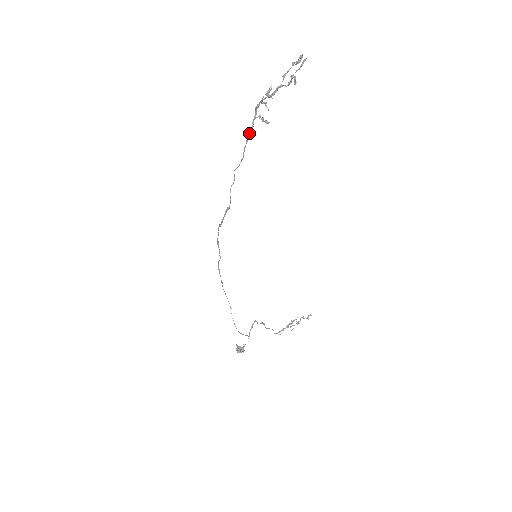
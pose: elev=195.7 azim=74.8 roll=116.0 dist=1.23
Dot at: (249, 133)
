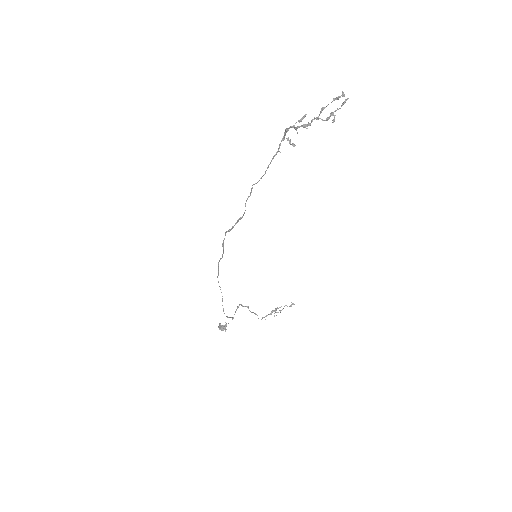
Dot at: (275, 154)
